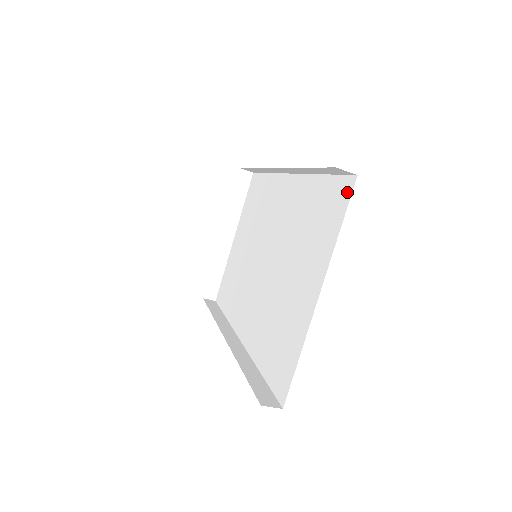
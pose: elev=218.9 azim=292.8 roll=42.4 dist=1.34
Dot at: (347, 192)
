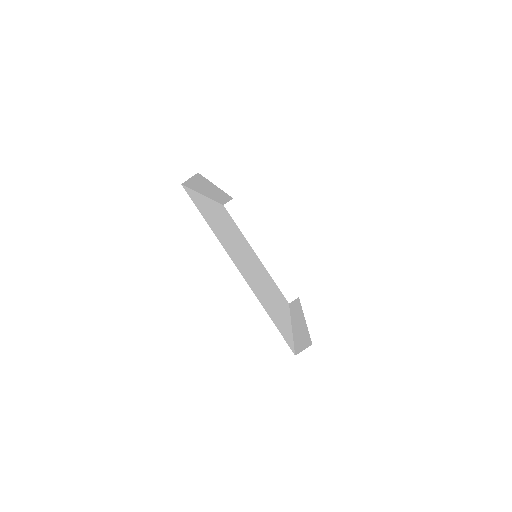
Dot at: occluded
